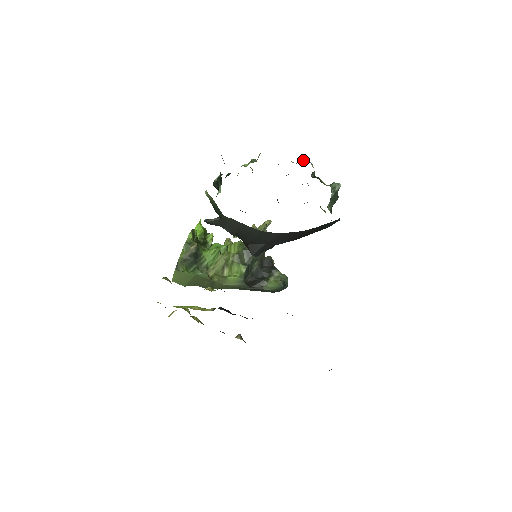
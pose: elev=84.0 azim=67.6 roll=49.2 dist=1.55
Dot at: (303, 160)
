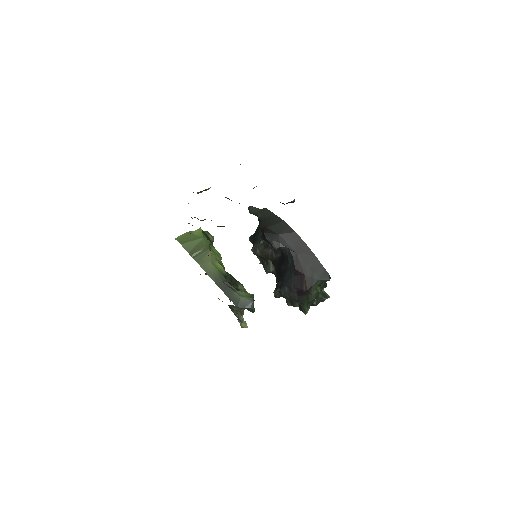
Dot at: occluded
